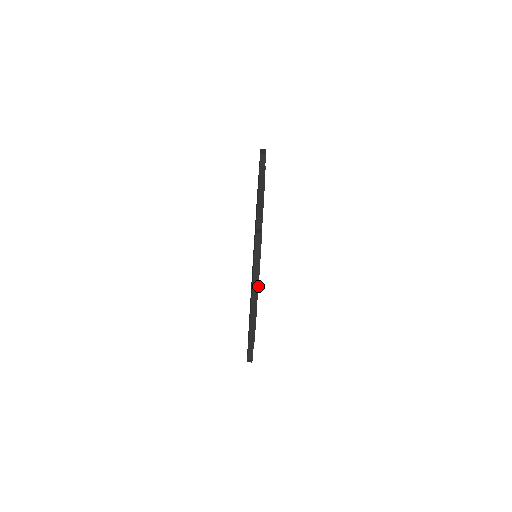
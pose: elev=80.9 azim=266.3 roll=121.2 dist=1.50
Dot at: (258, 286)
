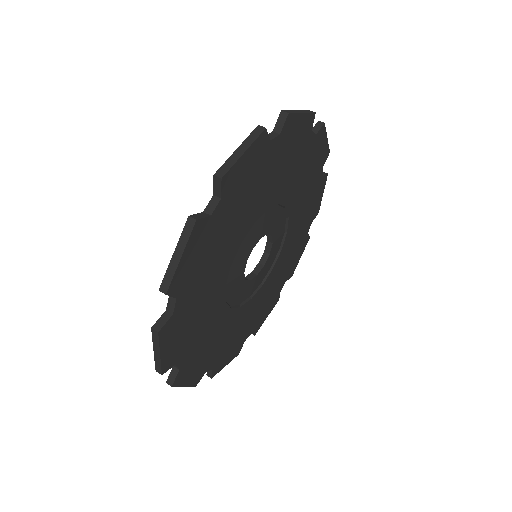
Dot at: (324, 123)
